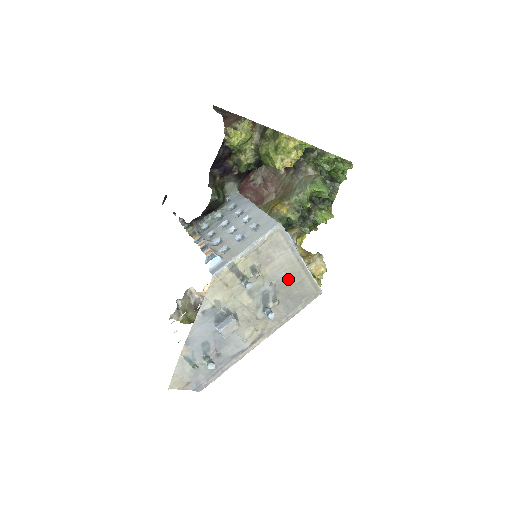
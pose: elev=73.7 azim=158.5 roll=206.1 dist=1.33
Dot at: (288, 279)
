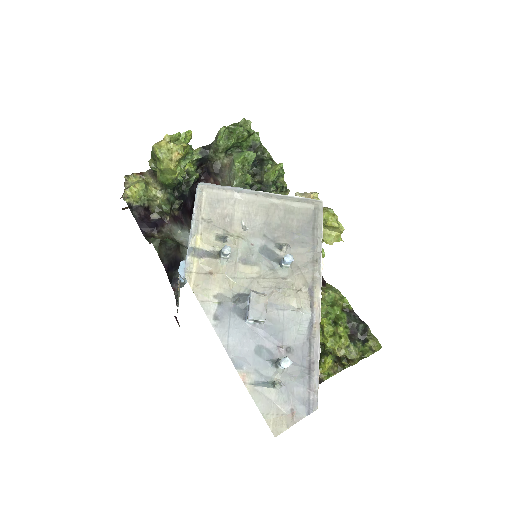
Dot at: (270, 219)
